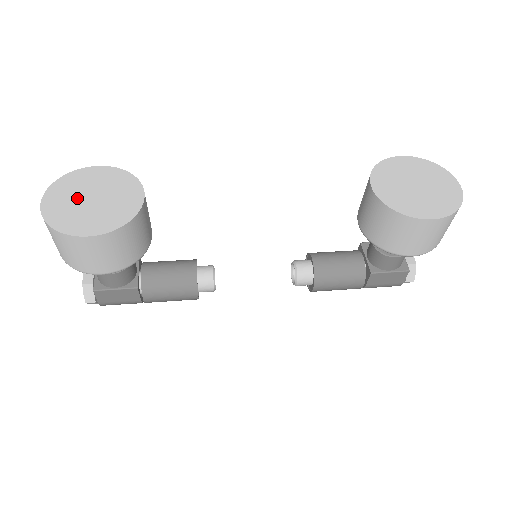
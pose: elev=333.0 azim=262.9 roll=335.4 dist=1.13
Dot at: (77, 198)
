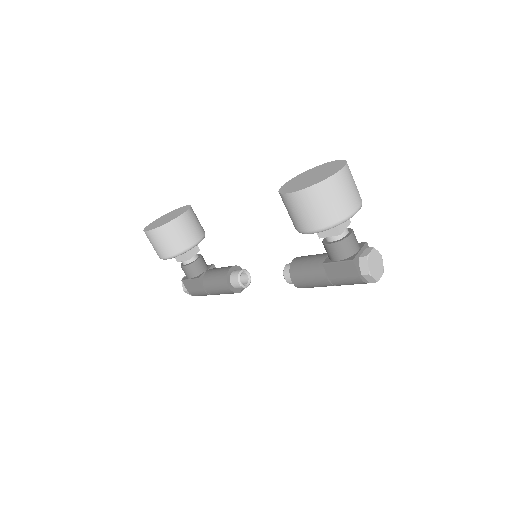
Dot at: occluded
